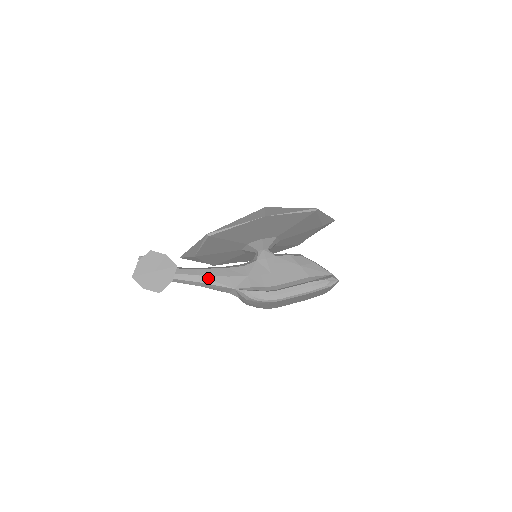
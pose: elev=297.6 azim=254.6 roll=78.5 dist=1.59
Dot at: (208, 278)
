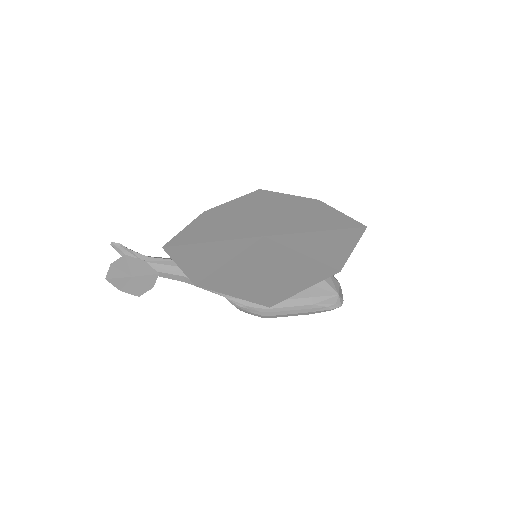
Dot at: occluded
